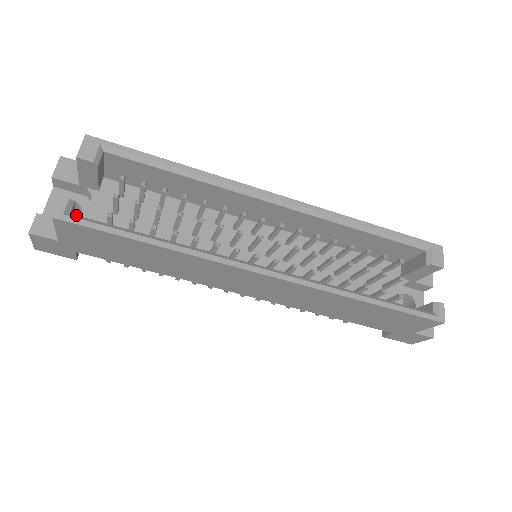
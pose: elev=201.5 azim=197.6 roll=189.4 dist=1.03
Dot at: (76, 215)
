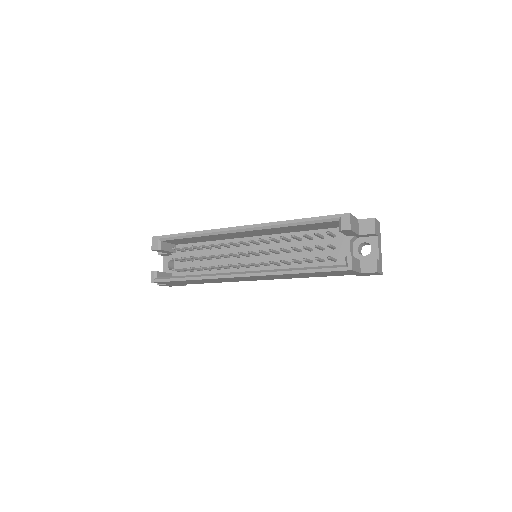
Dot at: (159, 277)
